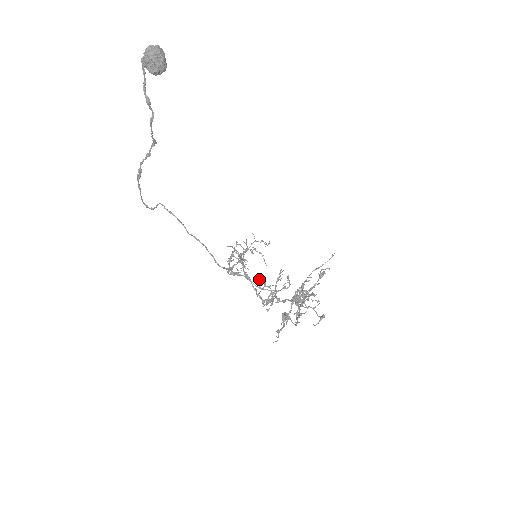
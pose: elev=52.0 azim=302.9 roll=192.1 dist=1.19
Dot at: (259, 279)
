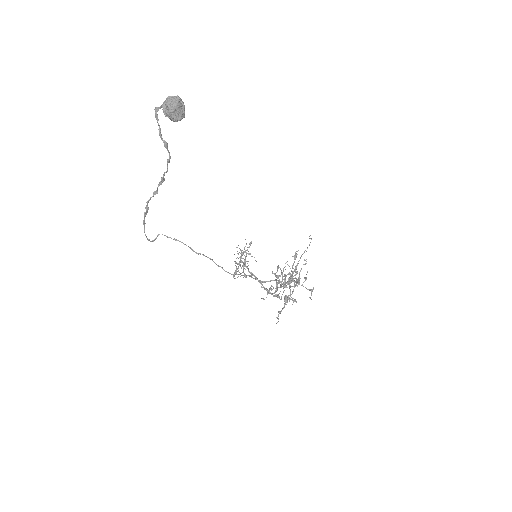
Dot at: (272, 273)
